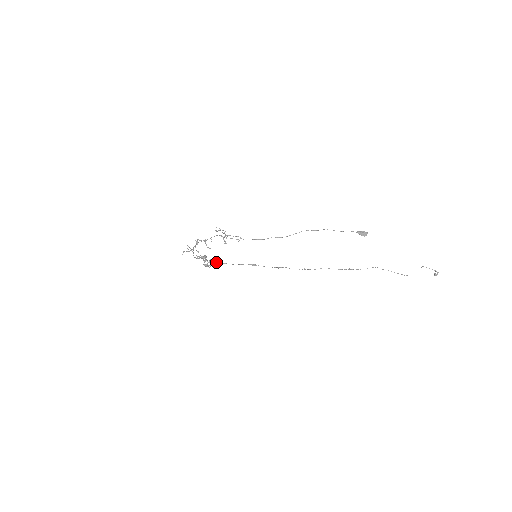
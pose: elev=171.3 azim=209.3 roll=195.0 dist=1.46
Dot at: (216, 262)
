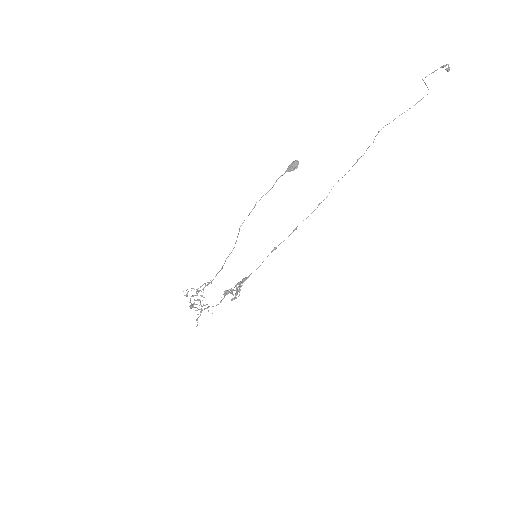
Dot at: (242, 283)
